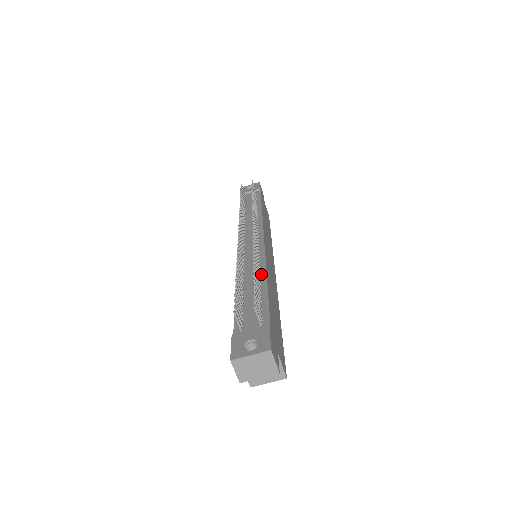
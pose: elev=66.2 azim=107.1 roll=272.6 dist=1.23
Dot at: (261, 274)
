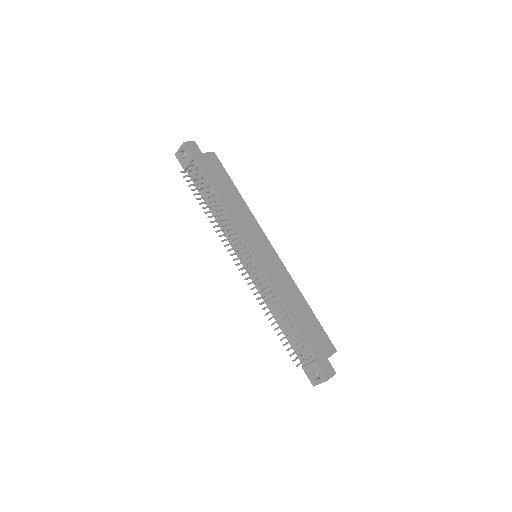
Dot at: (281, 305)
